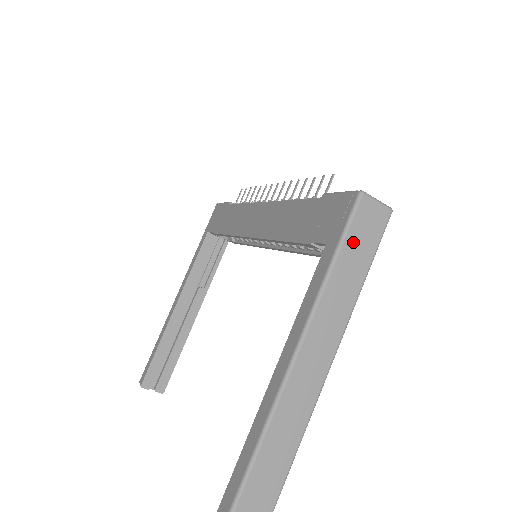
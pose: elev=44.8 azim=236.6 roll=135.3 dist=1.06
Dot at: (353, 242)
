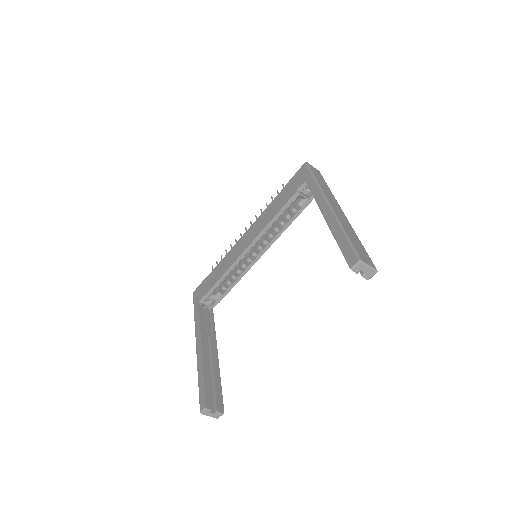
Dot at: (316, 174)
